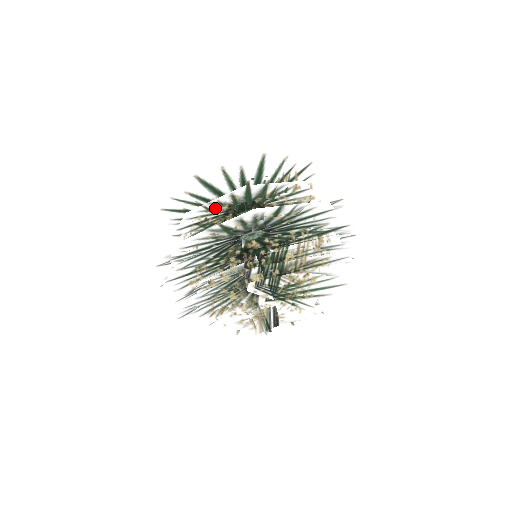
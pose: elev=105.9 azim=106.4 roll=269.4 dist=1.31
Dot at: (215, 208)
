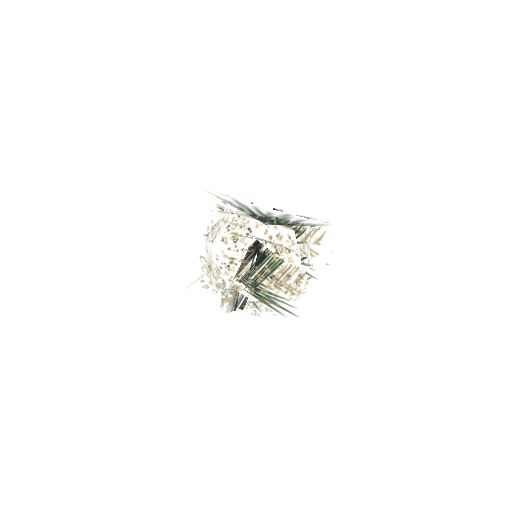
Dot at: (238, 225)
